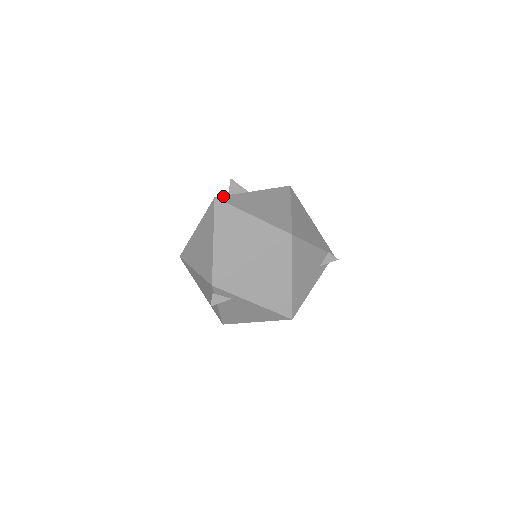
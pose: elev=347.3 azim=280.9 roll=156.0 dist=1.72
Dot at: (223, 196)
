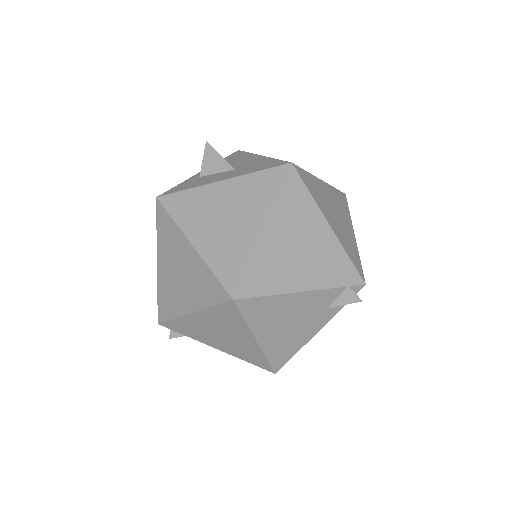
Dot at: (169, 195)
